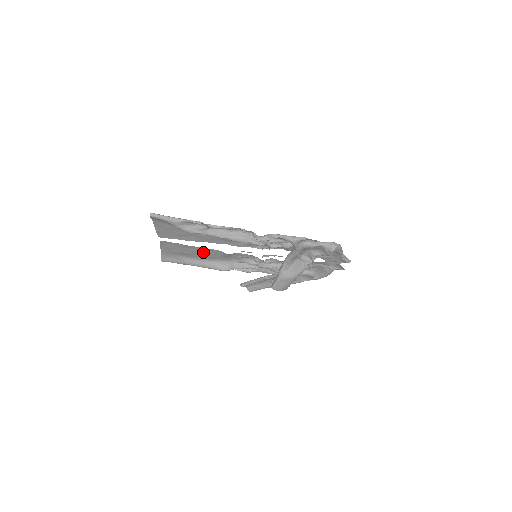
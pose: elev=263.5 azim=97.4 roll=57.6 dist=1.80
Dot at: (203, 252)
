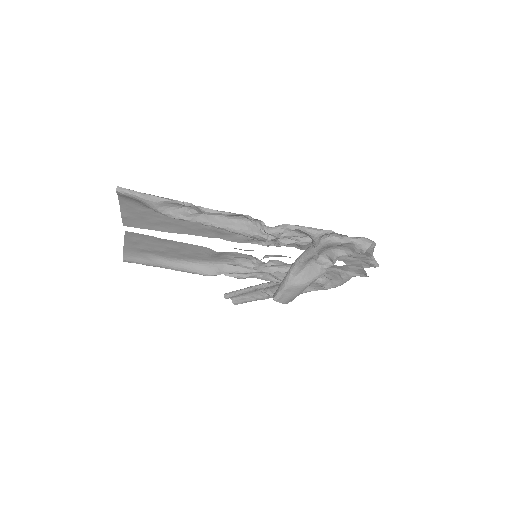
Dot at: (183, 249)
